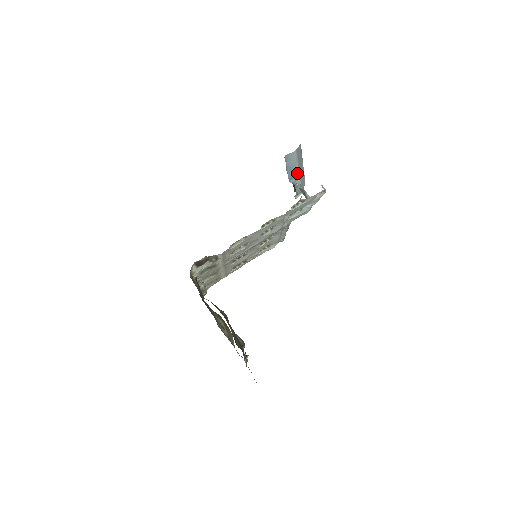
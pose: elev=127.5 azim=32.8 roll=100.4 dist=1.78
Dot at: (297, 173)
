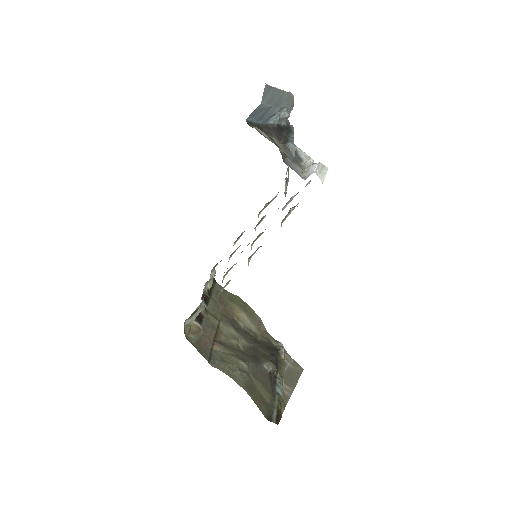
Dot at: (275, 109)
